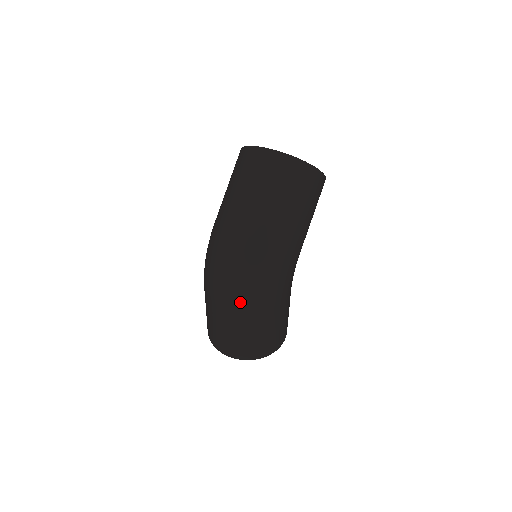
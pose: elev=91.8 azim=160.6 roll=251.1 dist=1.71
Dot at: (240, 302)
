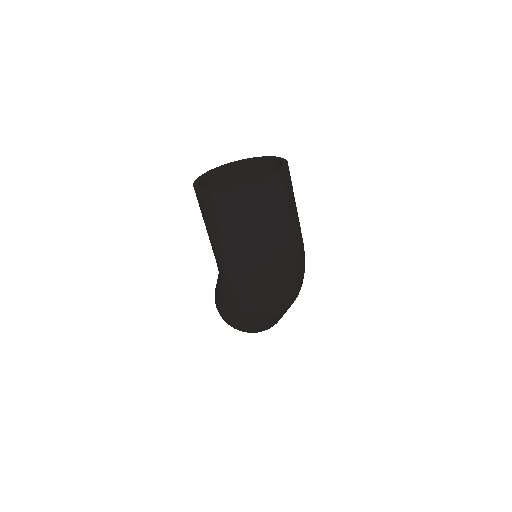
Dot at: (292, 302)
